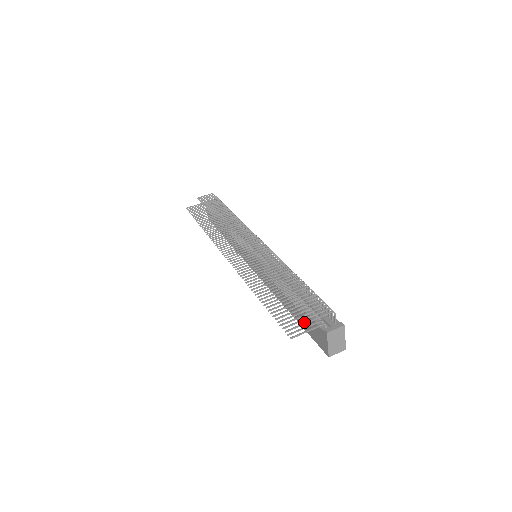
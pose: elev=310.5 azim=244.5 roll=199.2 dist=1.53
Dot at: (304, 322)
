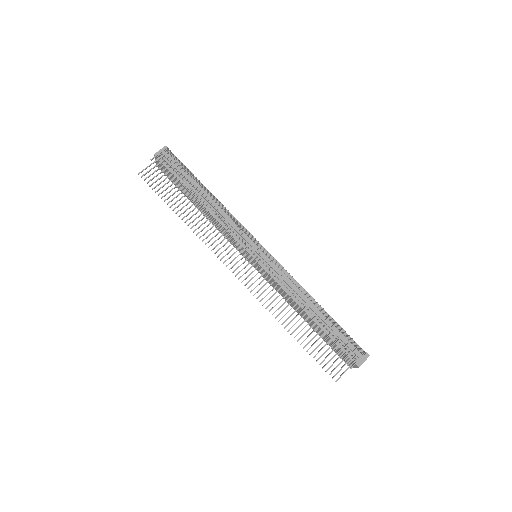
Dot at: (327, 340)
